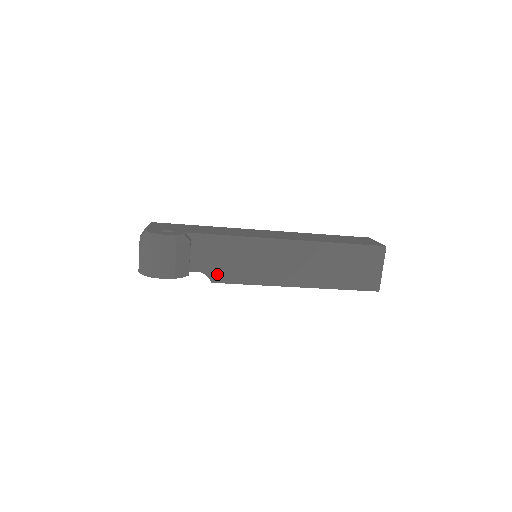
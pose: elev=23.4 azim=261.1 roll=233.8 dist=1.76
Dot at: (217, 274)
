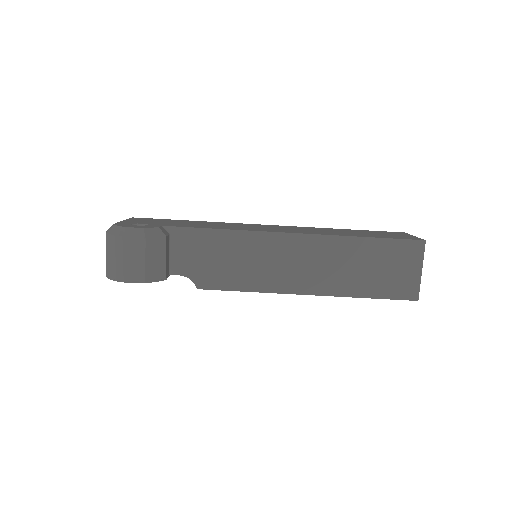
Dot at: (204, 278)
